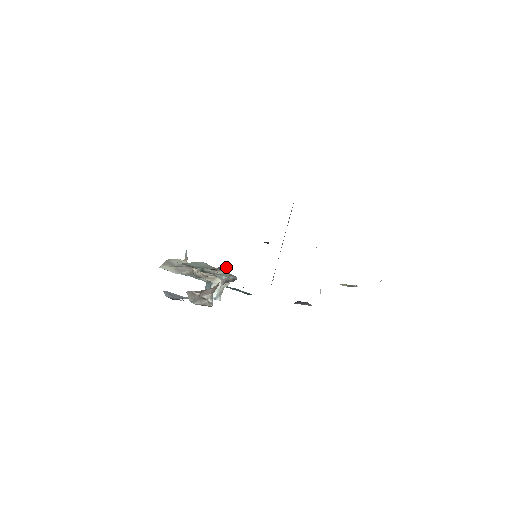
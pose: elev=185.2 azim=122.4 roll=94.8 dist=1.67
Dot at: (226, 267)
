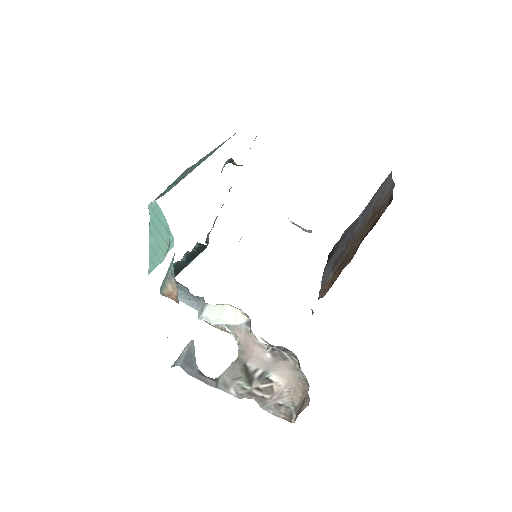
Dot at: (293, 355)
